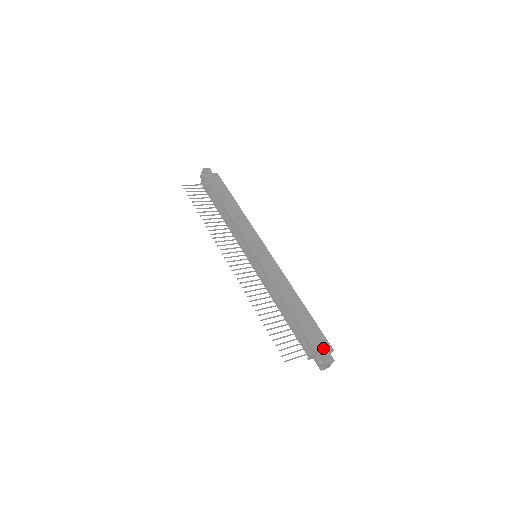
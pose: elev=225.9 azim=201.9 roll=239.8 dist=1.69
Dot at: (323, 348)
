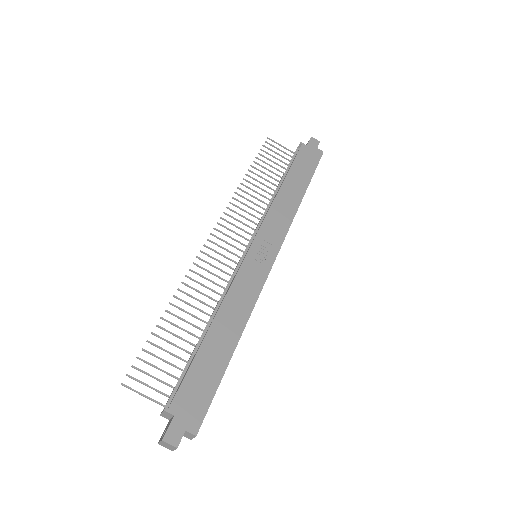
Dot at: (184, 417)
